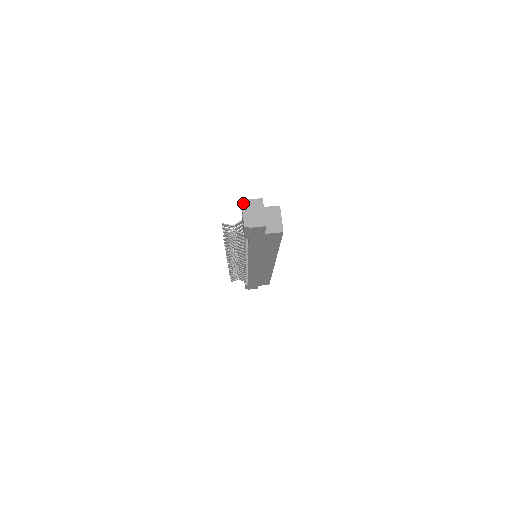
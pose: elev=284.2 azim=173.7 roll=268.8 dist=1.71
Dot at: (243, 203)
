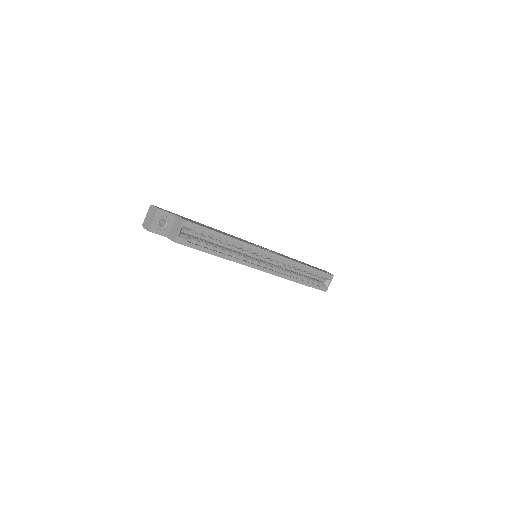
Dot at: (150, 207)
